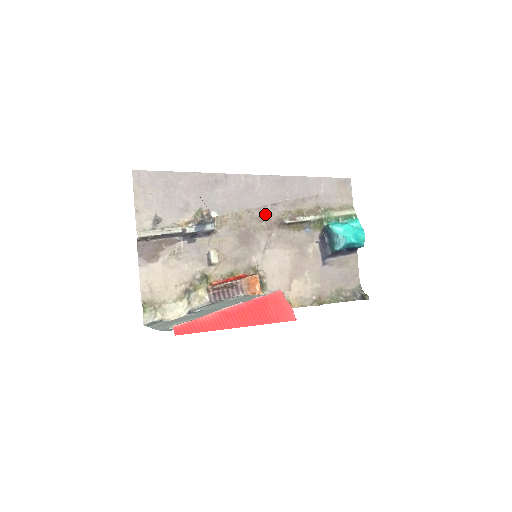
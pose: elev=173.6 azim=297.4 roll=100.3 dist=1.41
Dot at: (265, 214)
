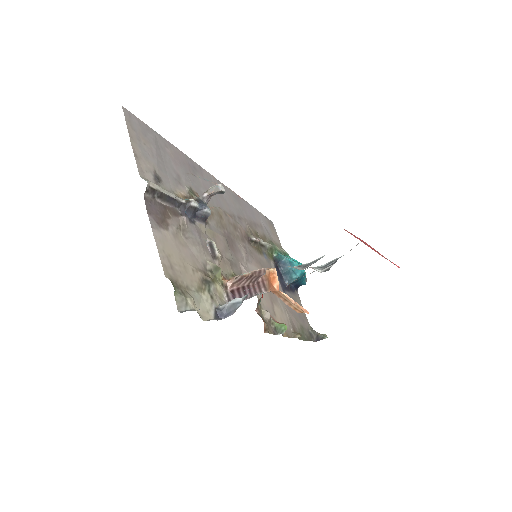
Dot at: (236, 224)
